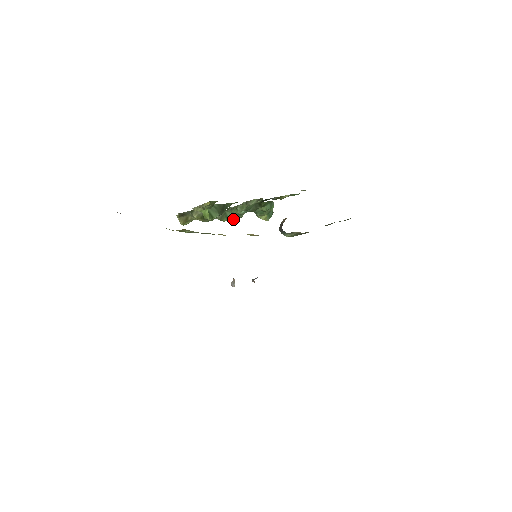
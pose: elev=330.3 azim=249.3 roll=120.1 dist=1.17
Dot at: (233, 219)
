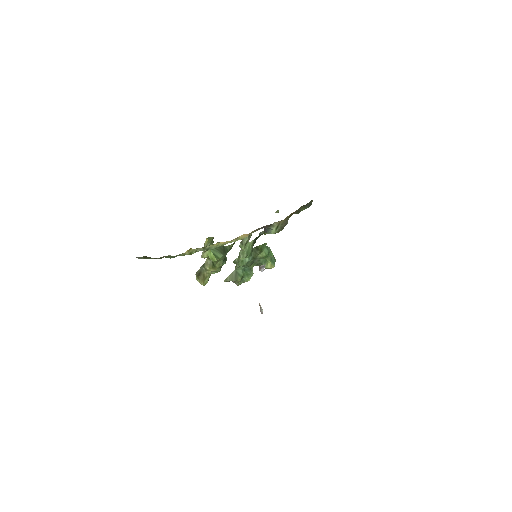
Dot at: (248, 280)
